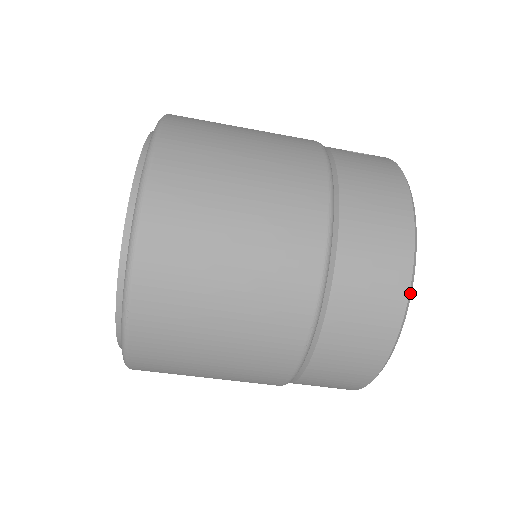
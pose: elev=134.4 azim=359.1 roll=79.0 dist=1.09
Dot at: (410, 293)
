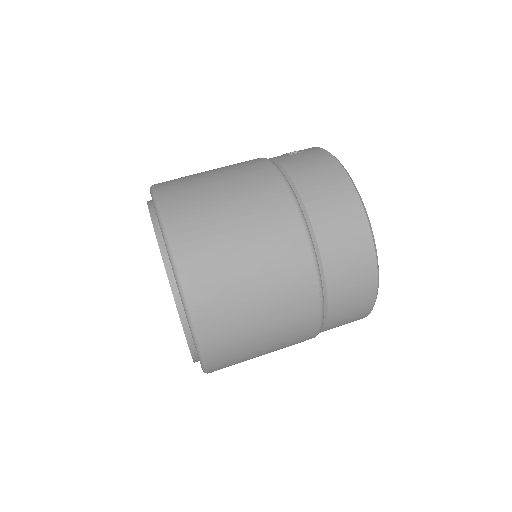
Dot at: (372, 236)
